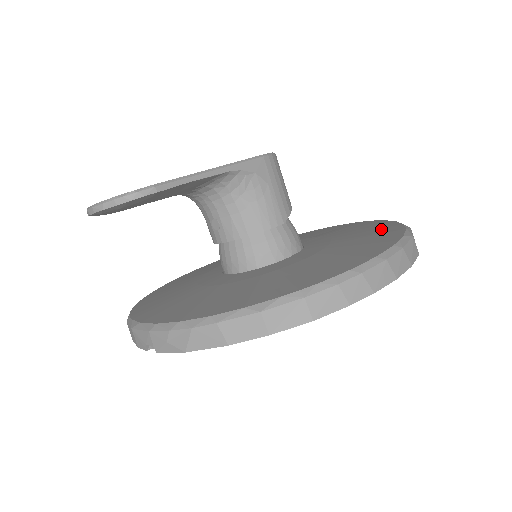
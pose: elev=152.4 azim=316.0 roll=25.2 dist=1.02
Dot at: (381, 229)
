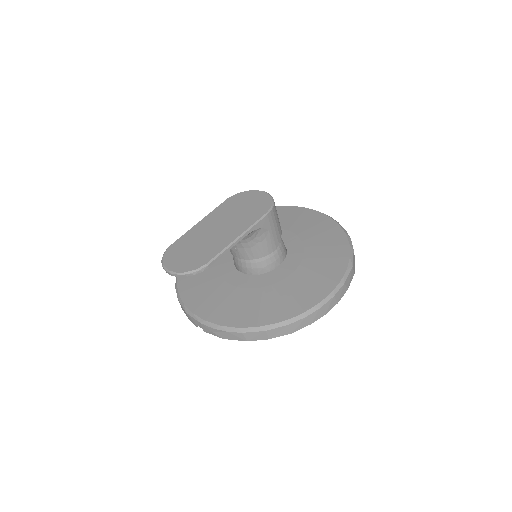
Dot at: (336, 248)
